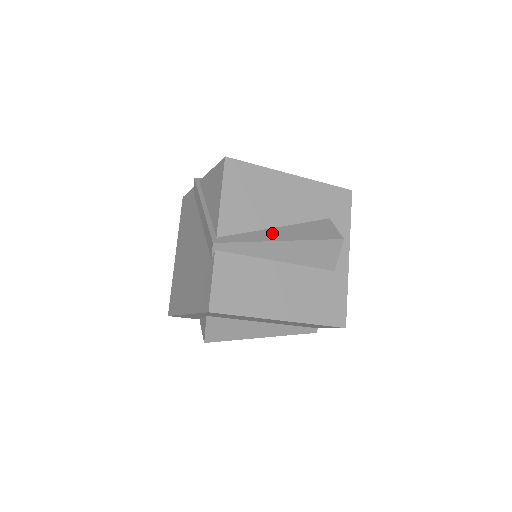
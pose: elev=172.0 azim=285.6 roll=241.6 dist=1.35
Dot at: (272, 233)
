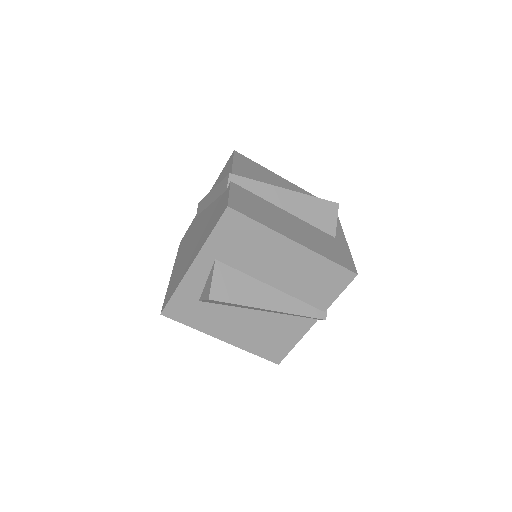
Dot at: occluded
